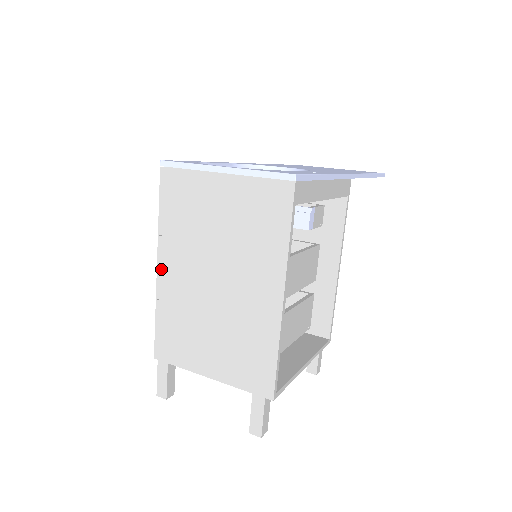
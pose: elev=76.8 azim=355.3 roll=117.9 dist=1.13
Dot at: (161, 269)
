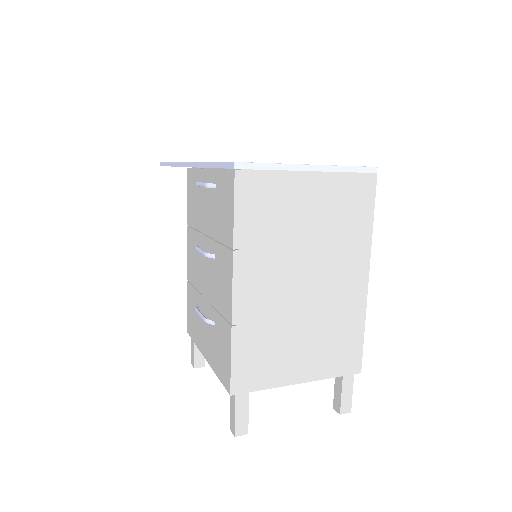
Dot at: (238, 289)
